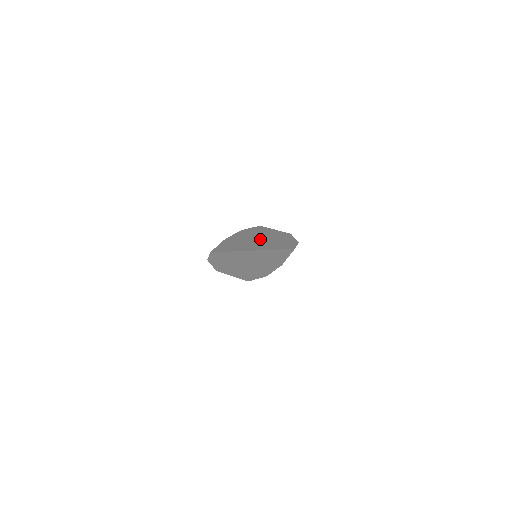
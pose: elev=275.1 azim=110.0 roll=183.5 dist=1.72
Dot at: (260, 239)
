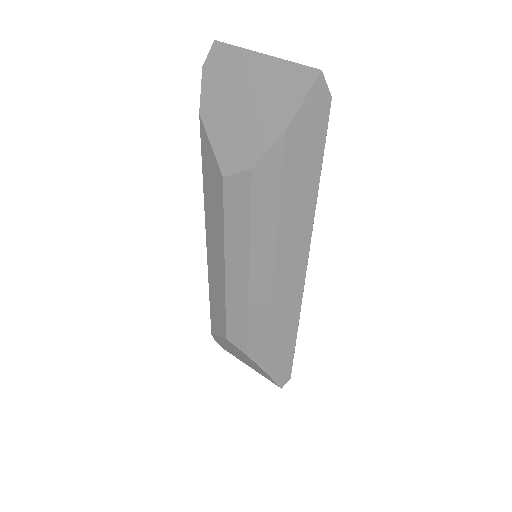
Dot at: occluded
